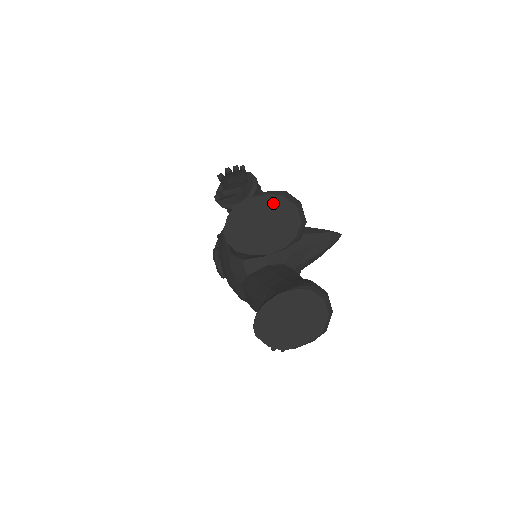
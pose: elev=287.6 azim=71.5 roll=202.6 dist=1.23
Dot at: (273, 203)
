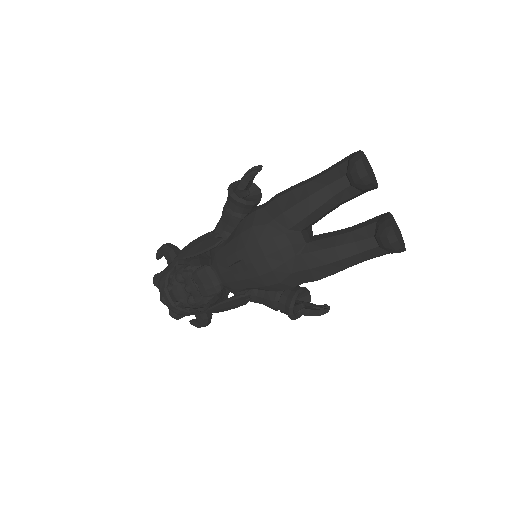
Dot at: (365, 157)
